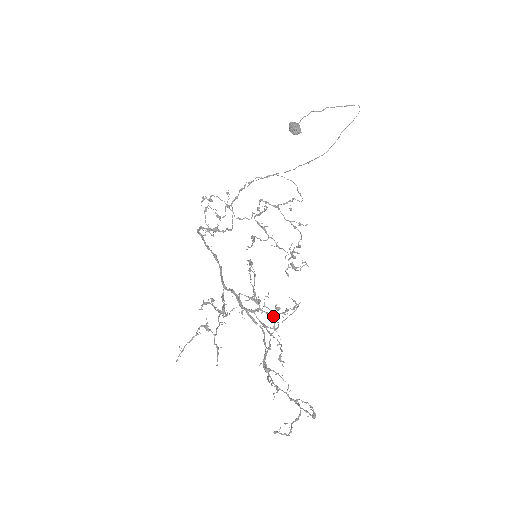
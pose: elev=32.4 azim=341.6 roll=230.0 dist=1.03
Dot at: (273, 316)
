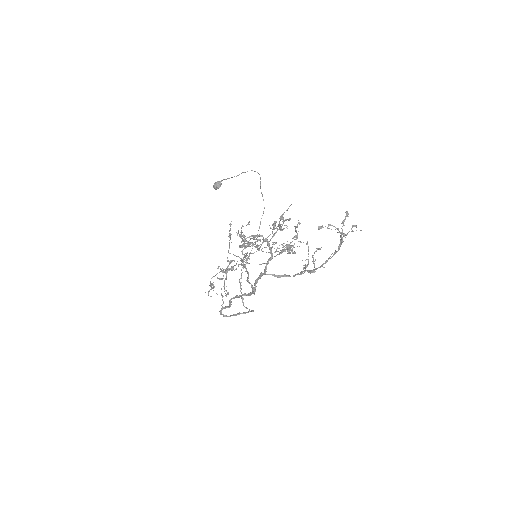
Dot at: (286, 245)
